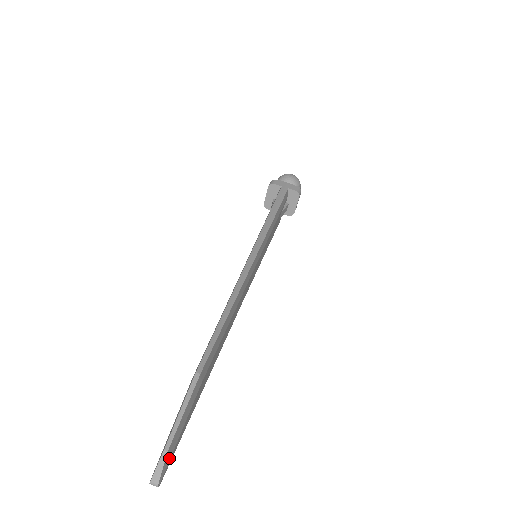
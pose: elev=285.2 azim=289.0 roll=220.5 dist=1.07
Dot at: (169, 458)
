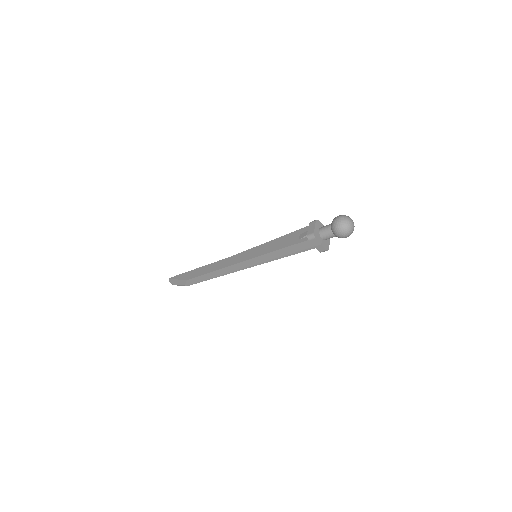
Dot at: occluded
